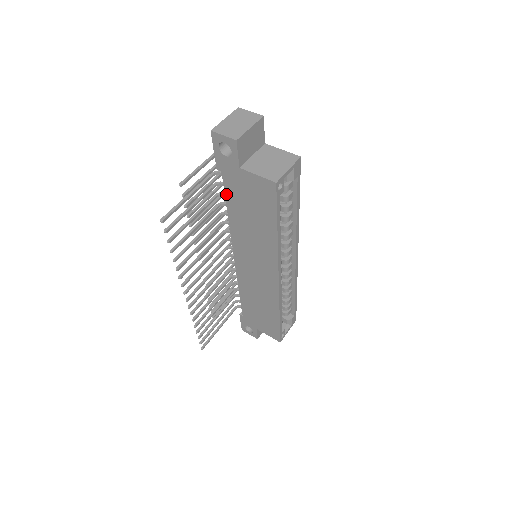
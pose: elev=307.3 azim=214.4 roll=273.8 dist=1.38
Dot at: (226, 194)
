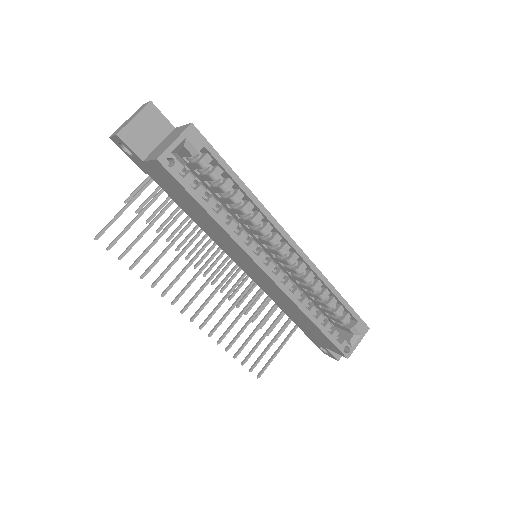
Dot at: (169, 196)
